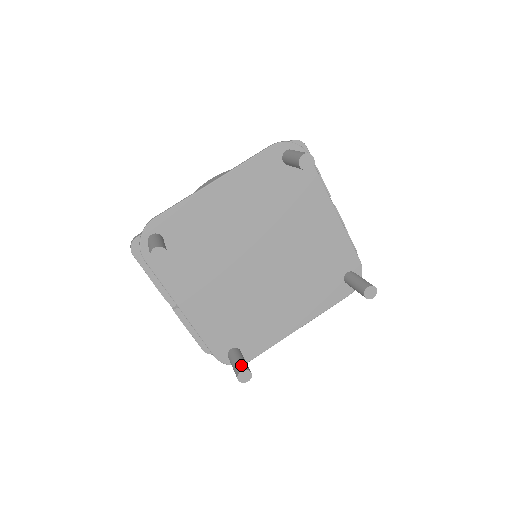
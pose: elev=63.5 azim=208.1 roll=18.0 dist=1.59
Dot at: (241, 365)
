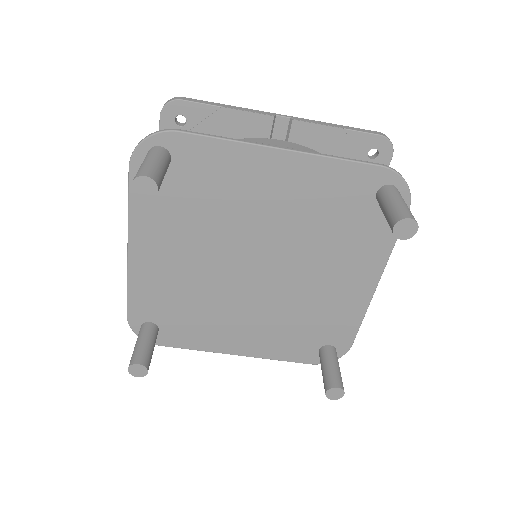
Dot at: (325, 382)
